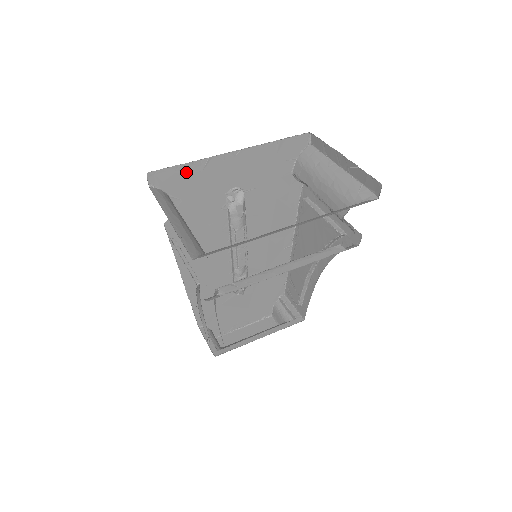
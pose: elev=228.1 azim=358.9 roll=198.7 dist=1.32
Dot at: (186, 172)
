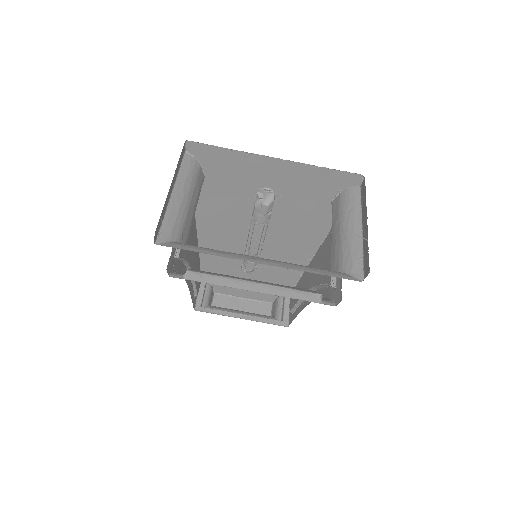
Dot at: (224, 155)
